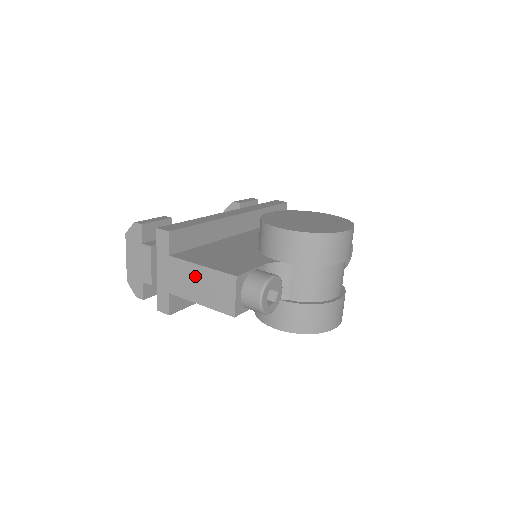
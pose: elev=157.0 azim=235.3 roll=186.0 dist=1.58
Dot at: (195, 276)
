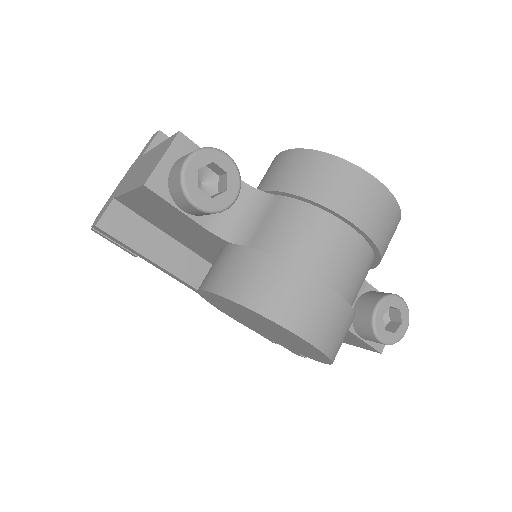
Dot at: (146, 161)
